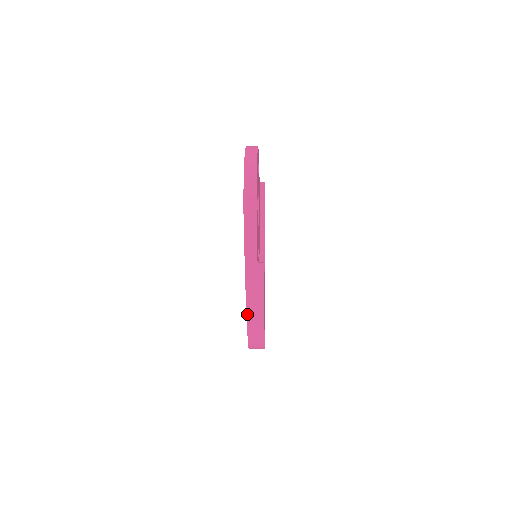
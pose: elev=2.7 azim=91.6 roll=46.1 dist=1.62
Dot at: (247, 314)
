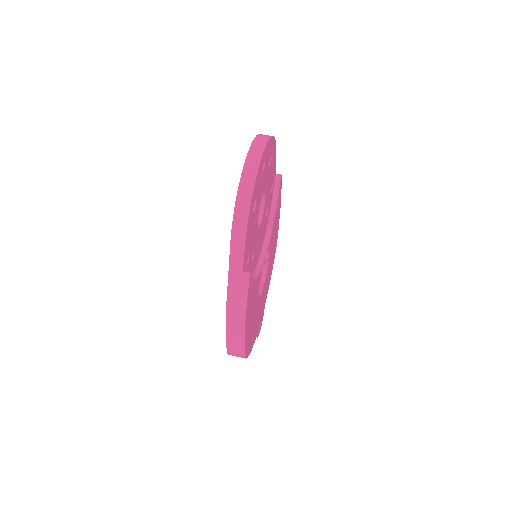
Dot at: (226, 323)
